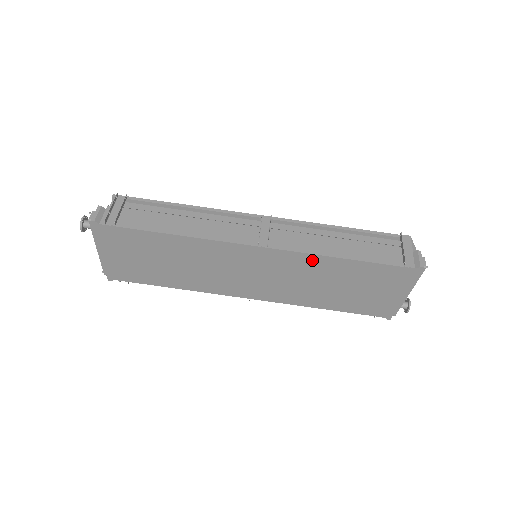
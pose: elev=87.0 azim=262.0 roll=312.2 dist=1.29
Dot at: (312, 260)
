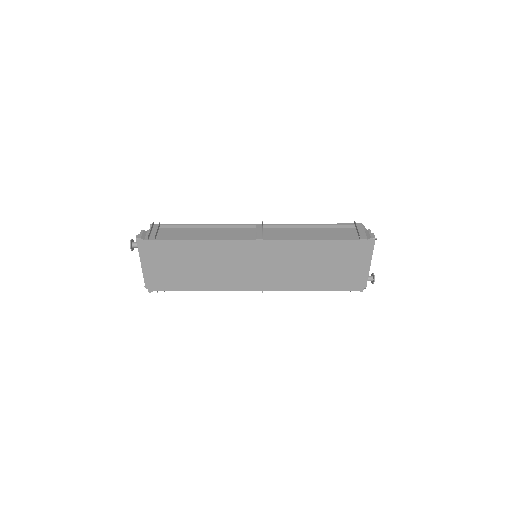
Dot at: (295, 245)
